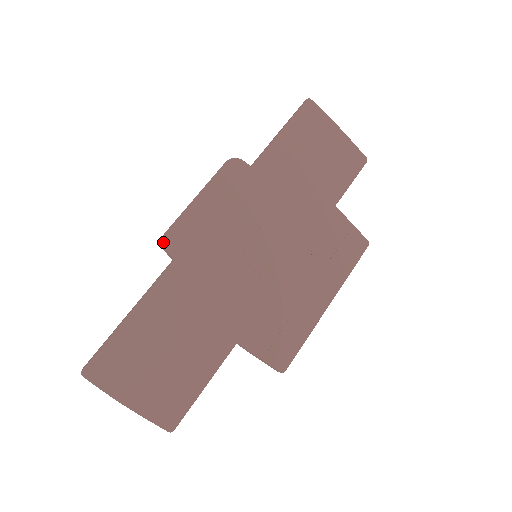
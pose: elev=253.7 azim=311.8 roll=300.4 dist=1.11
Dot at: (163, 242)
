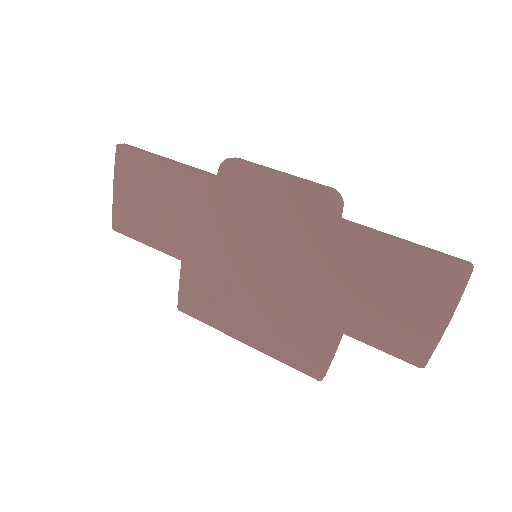
Dot at: (225, 160)
